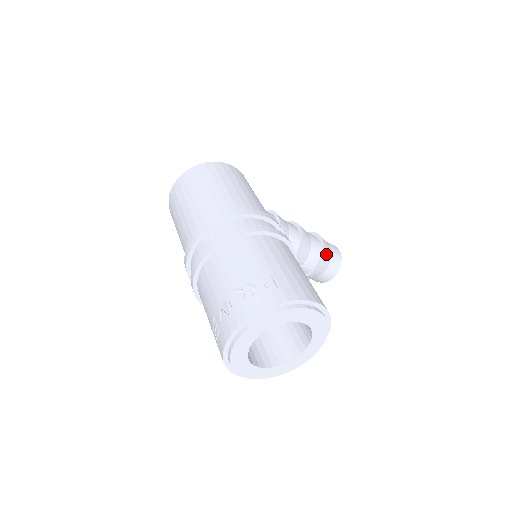
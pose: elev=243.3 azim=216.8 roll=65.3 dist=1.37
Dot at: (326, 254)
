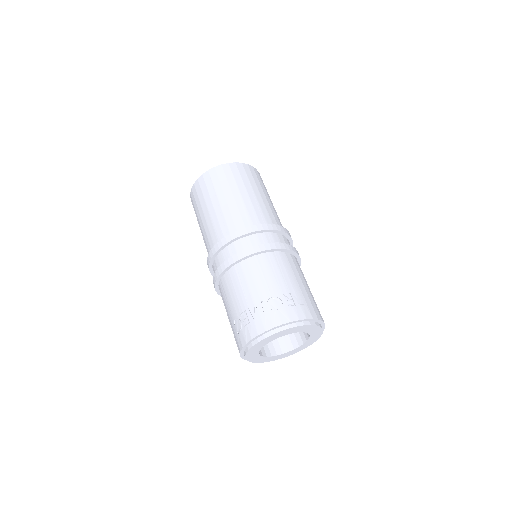
Dot at: occluded
